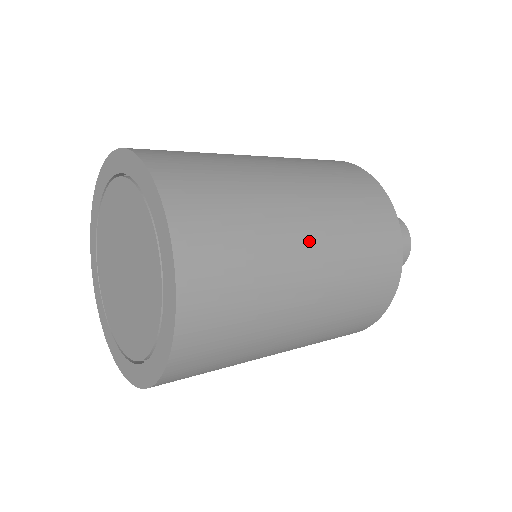
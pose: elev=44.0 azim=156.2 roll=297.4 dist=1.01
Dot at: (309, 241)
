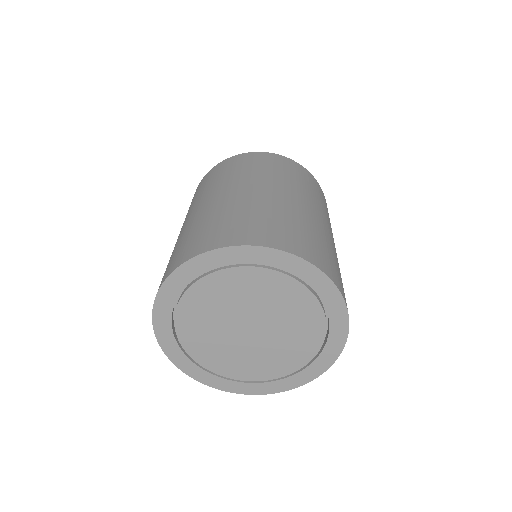
Dot at: (328, 228)
